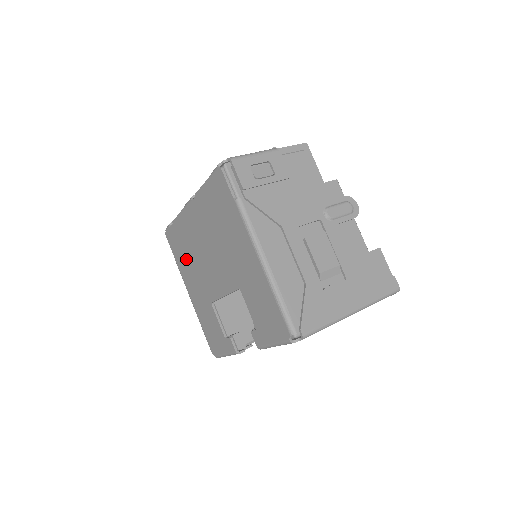
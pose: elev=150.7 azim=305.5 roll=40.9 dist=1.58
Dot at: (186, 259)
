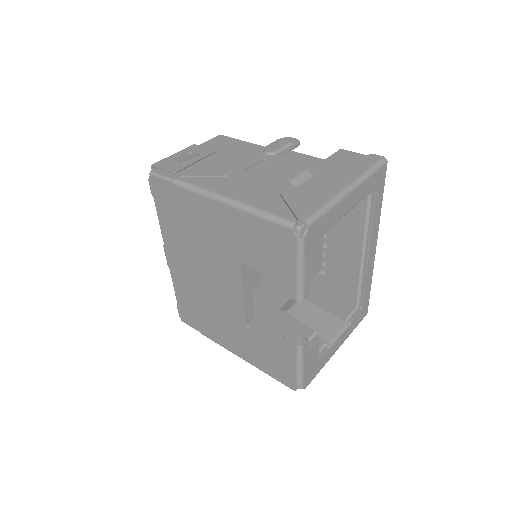
Dot at: (205, 316)
